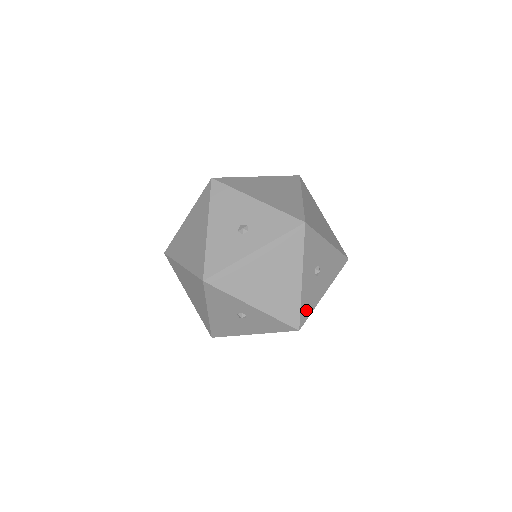
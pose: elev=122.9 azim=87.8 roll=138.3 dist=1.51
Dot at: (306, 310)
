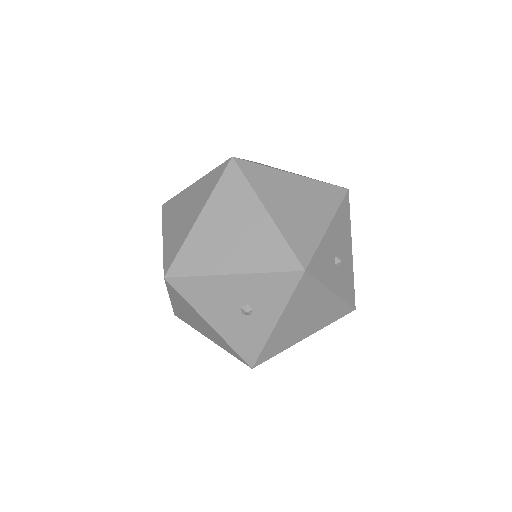
Dot at: (350, 292)
